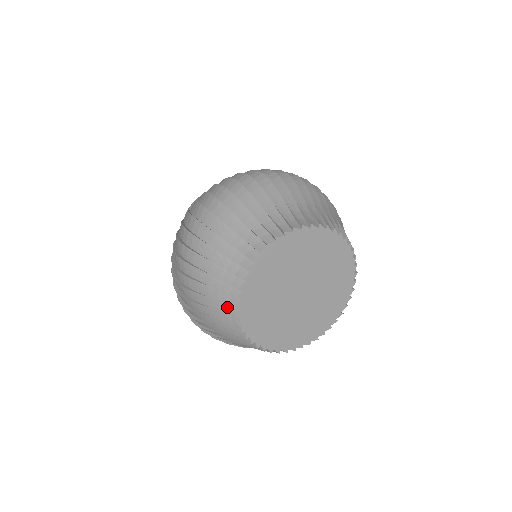
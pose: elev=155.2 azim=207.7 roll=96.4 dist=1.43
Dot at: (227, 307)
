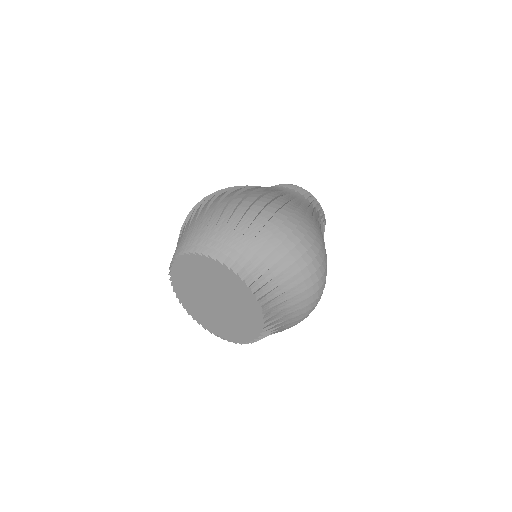
Dot at: (178, 250)
